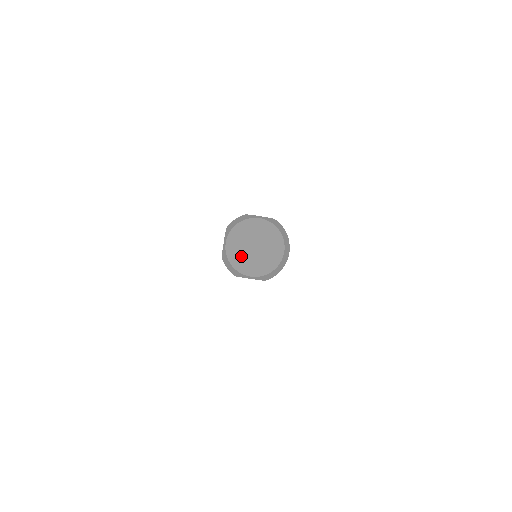
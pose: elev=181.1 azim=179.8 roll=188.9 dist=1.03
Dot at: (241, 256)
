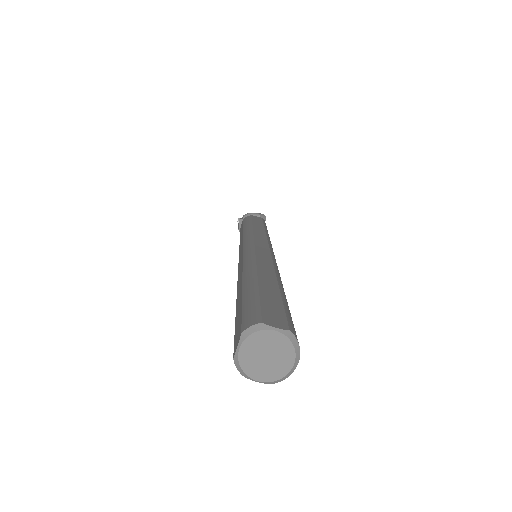
Dot at: (252, 362)
